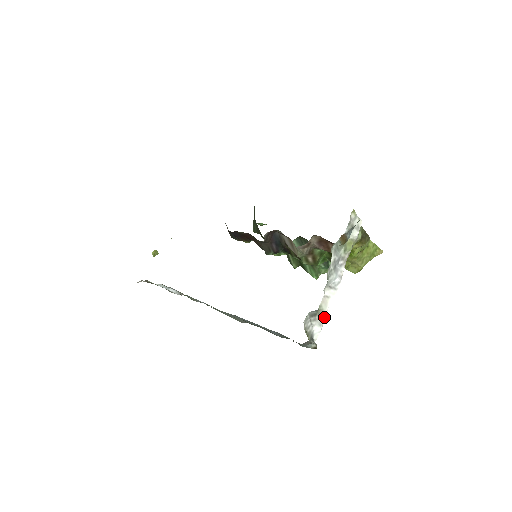
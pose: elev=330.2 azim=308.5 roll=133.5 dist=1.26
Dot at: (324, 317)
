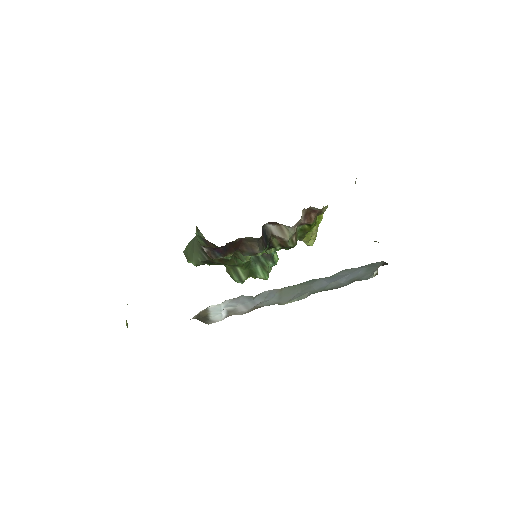
Dot at: occluded
